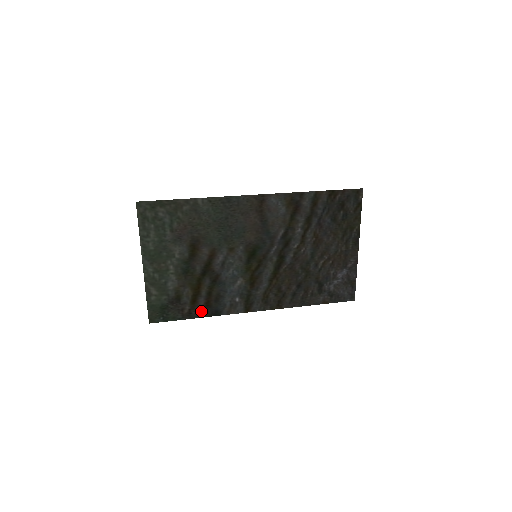
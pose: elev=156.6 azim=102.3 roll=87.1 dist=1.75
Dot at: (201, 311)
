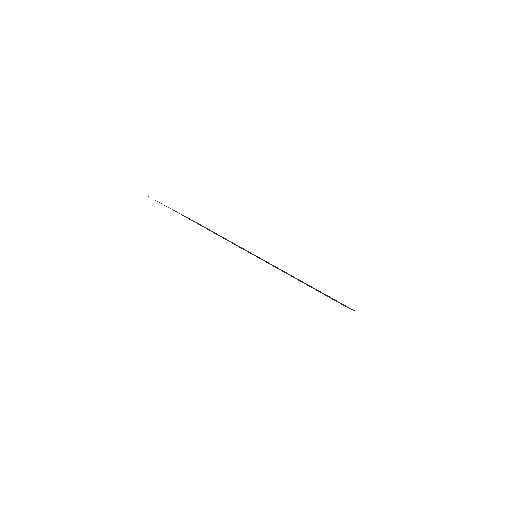
Dot at: occluded
